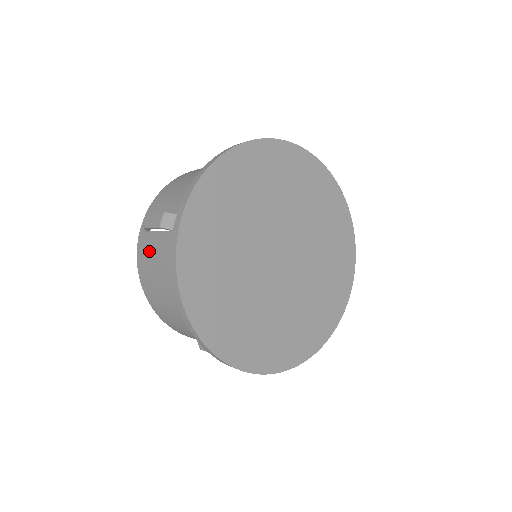
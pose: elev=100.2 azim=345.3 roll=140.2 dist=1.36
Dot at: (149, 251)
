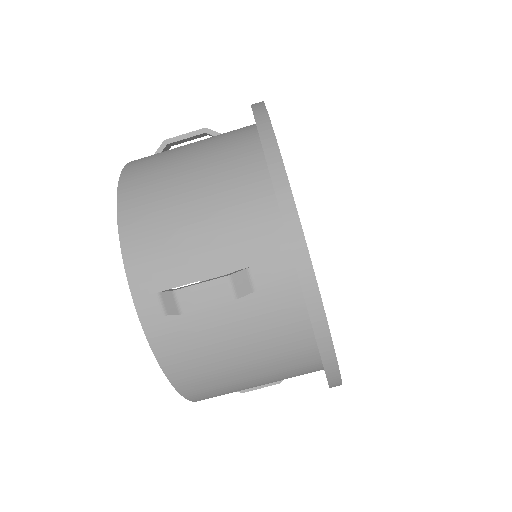
Dot at: (197, 338)
